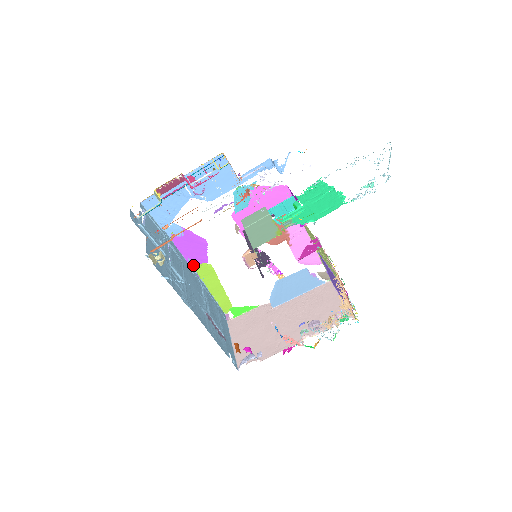
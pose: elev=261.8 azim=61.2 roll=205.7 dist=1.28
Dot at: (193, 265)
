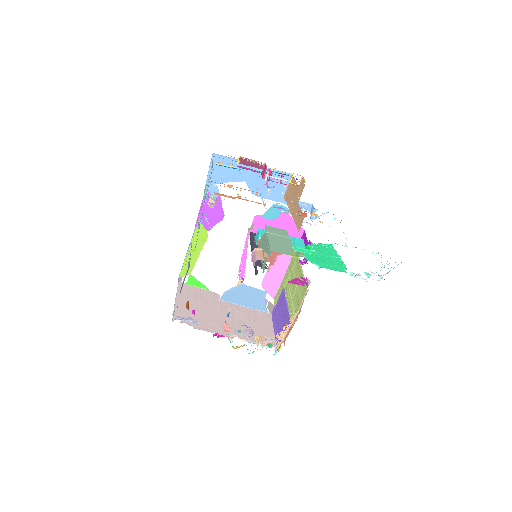
Dot at: occluded
